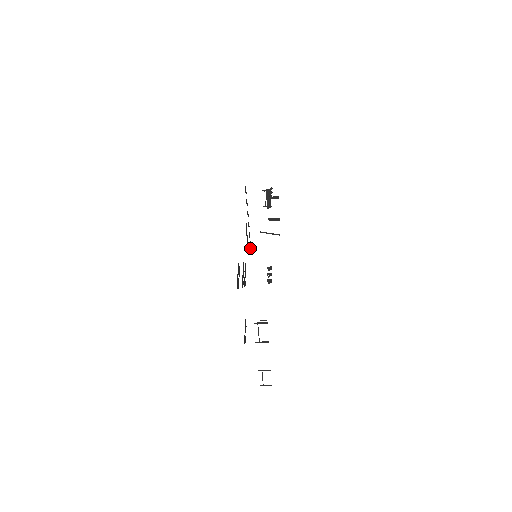
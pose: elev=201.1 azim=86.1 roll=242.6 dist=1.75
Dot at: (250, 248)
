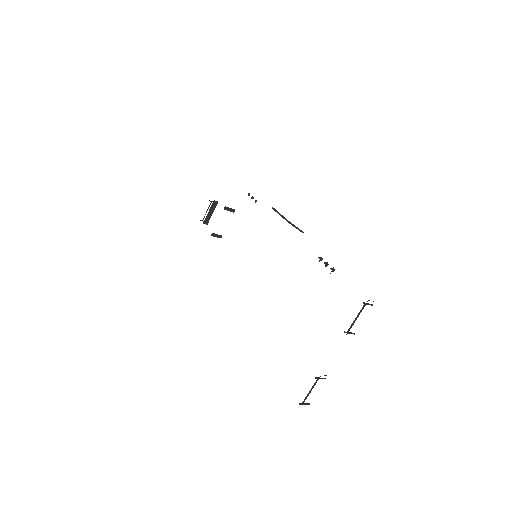
Dot at: occluded
